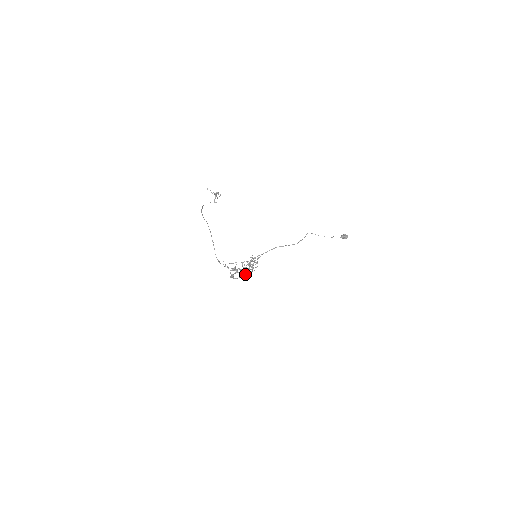
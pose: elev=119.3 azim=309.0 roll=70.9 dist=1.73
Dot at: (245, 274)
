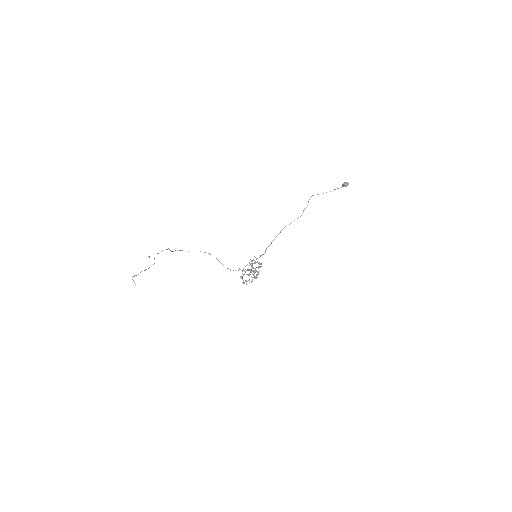
Dot at: (254, 276)
